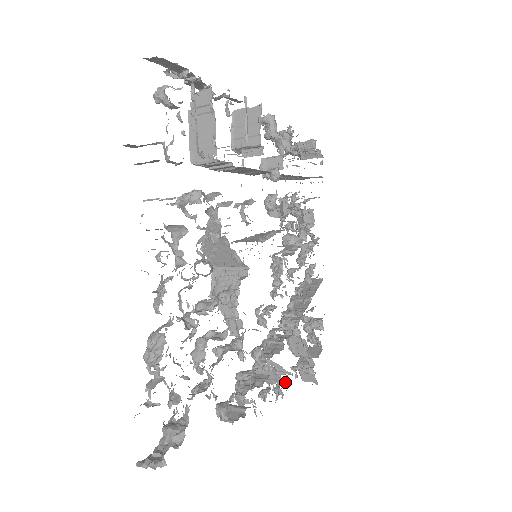
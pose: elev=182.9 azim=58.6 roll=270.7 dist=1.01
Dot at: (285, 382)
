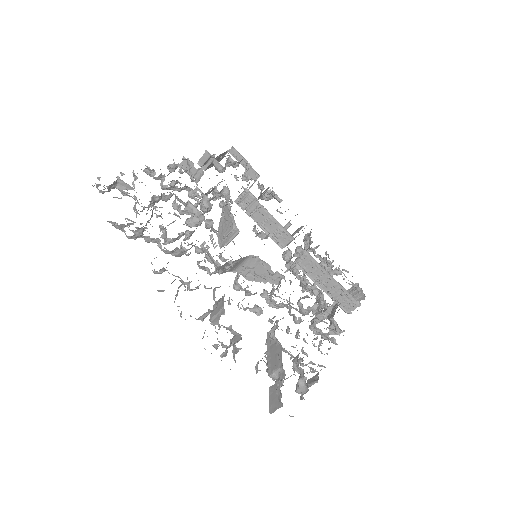
Dot at: occluded
